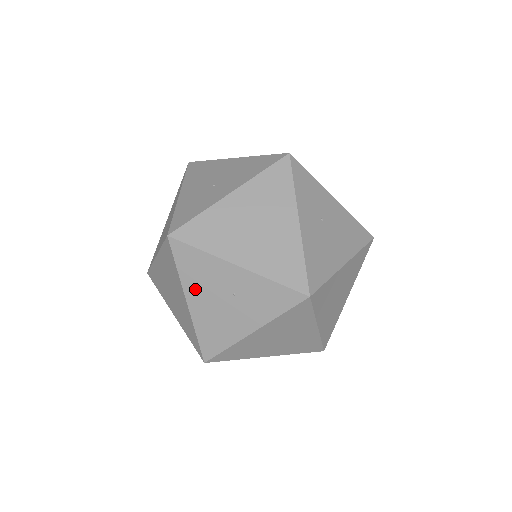
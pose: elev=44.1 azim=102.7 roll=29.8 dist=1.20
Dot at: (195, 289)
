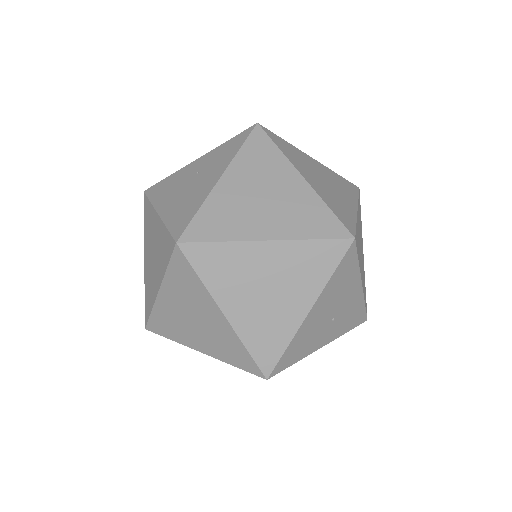
Dot at: (165, 199)
